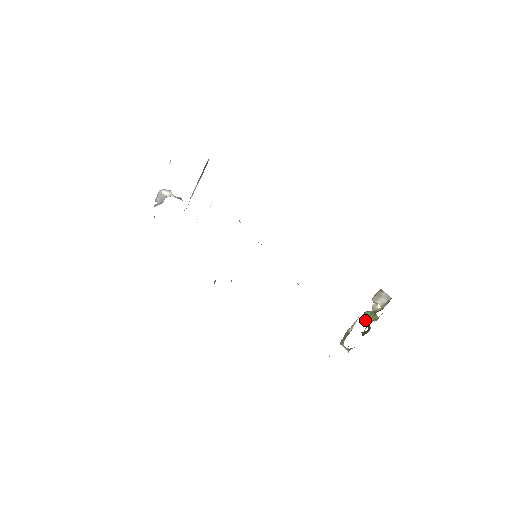
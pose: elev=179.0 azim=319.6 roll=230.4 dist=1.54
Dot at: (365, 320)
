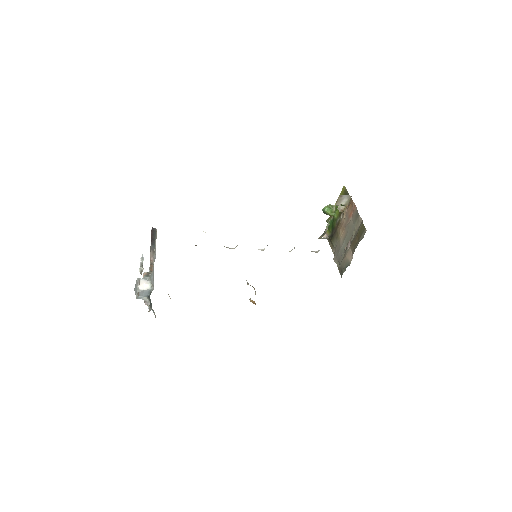
Dot at: occluded
